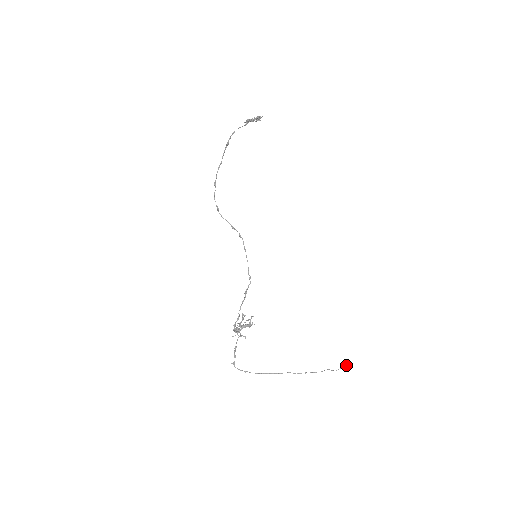
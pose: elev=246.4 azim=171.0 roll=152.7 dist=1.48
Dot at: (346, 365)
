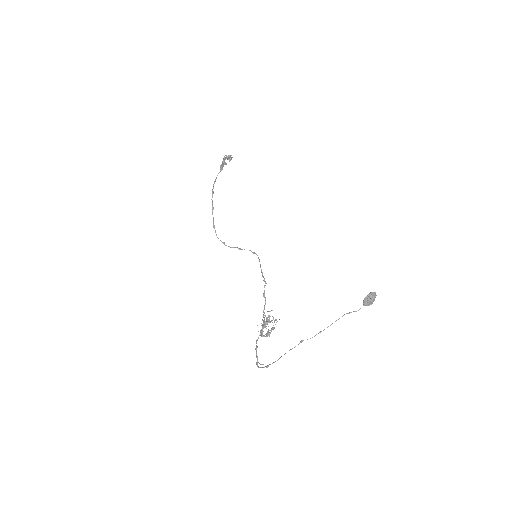
Dot at: (365, 297)
